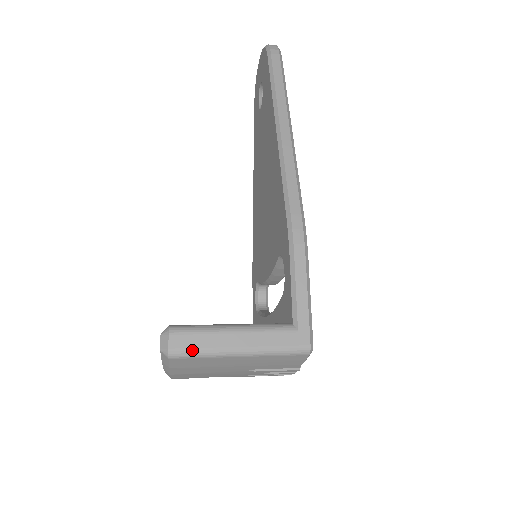
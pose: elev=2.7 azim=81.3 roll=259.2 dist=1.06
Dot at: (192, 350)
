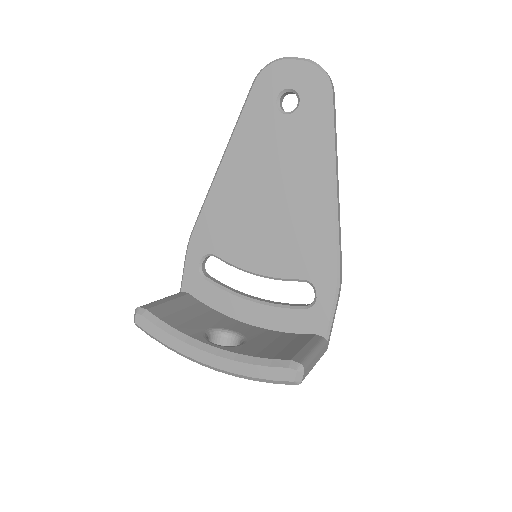
Dot at: occluded
